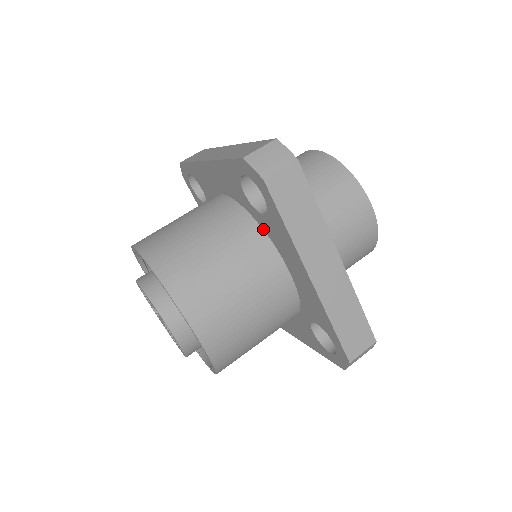
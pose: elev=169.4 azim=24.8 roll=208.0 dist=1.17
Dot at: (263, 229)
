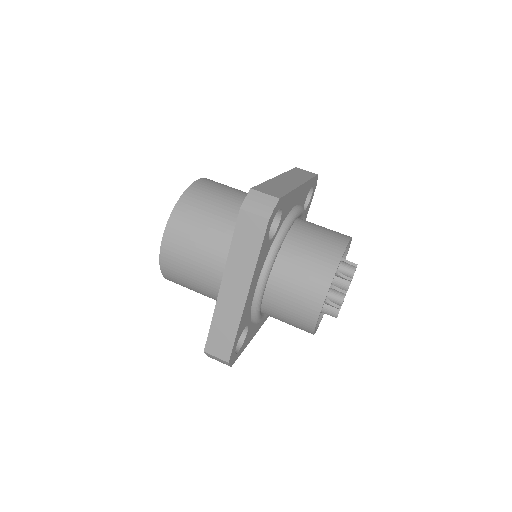
Dot at: occluded
